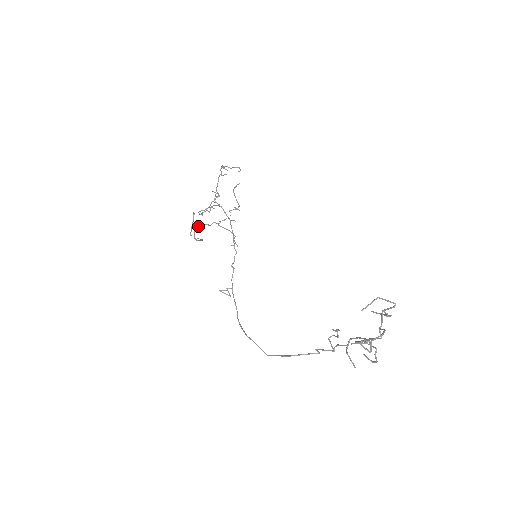
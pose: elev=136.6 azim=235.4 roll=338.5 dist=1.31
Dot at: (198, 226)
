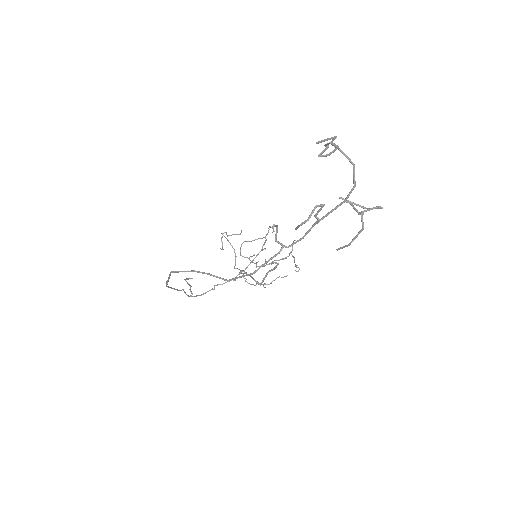
Dot at: (231, 245)
